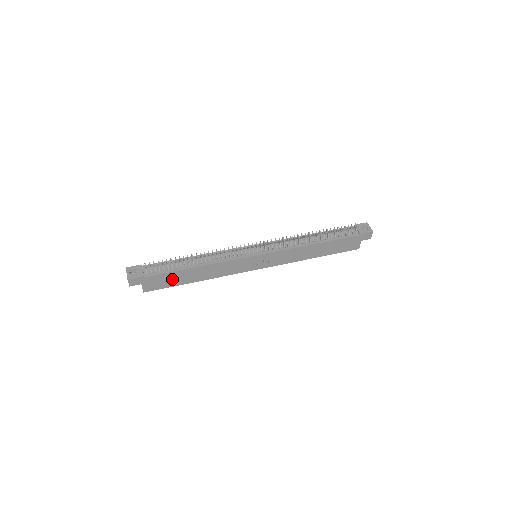
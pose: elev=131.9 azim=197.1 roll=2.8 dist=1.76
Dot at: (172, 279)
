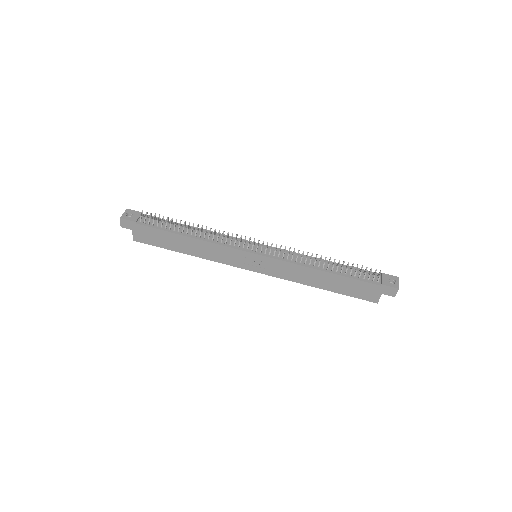
Dot at: (162, 239)
